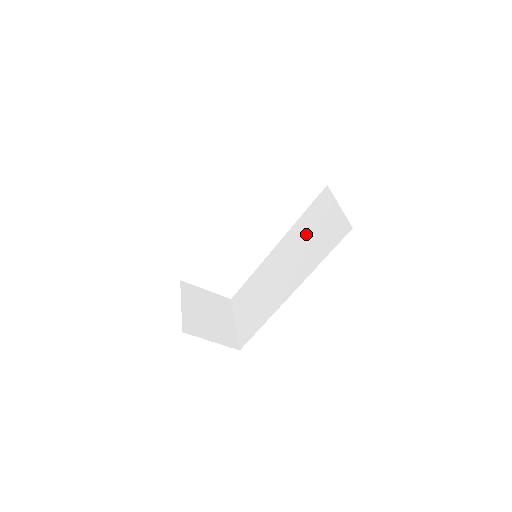
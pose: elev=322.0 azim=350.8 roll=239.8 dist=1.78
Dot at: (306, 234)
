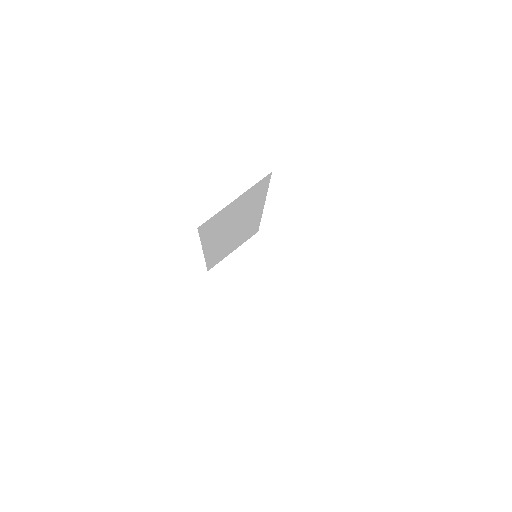
Dot at: occluded
